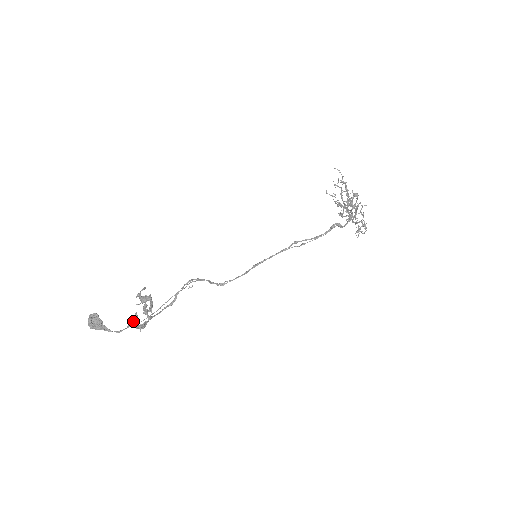
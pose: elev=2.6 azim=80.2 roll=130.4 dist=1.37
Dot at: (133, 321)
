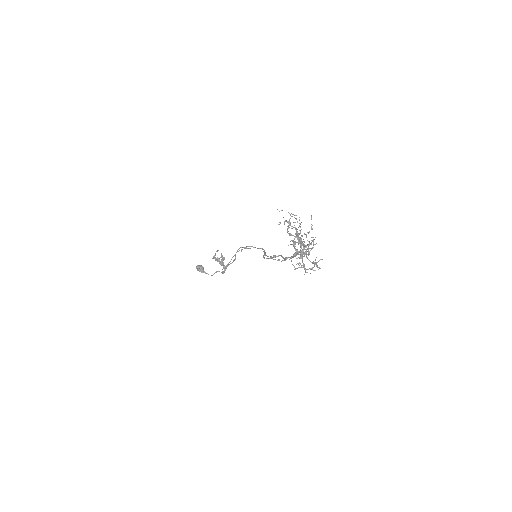
Dot at: occluded
